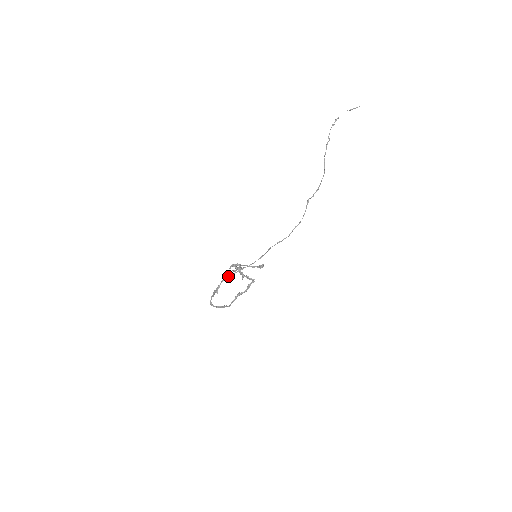
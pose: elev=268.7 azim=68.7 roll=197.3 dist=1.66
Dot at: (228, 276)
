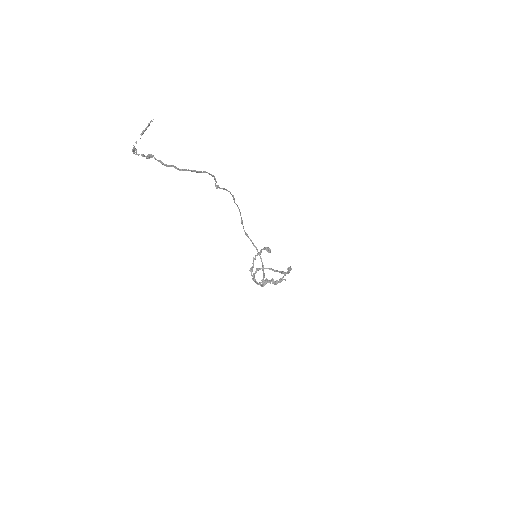
Dot at: occluded
